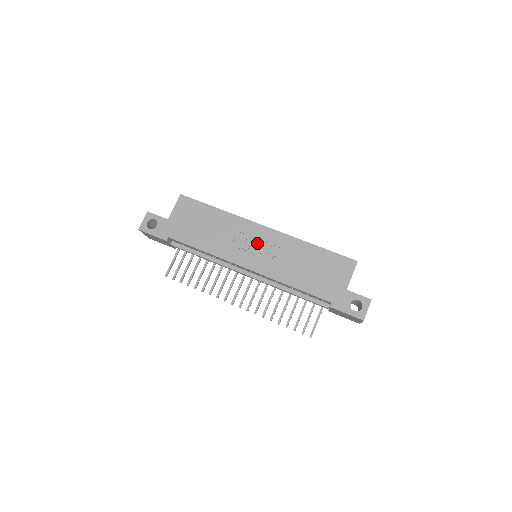
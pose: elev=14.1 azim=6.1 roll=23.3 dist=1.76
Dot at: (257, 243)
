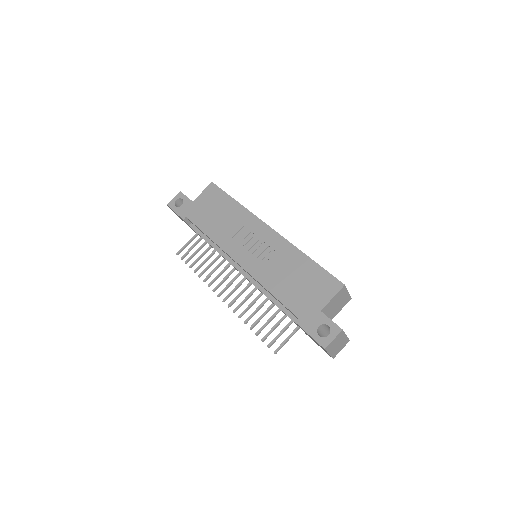
Dot at: (256, 241)
